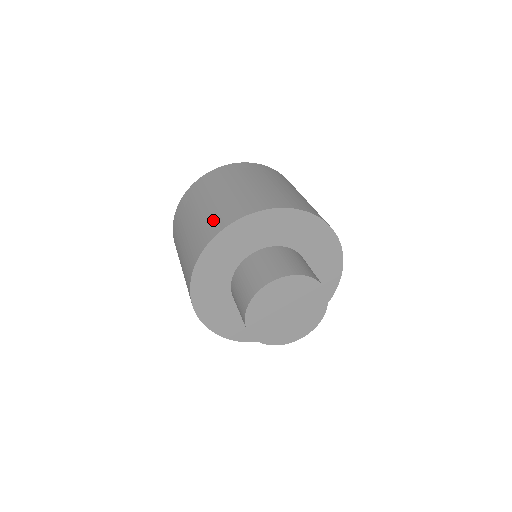
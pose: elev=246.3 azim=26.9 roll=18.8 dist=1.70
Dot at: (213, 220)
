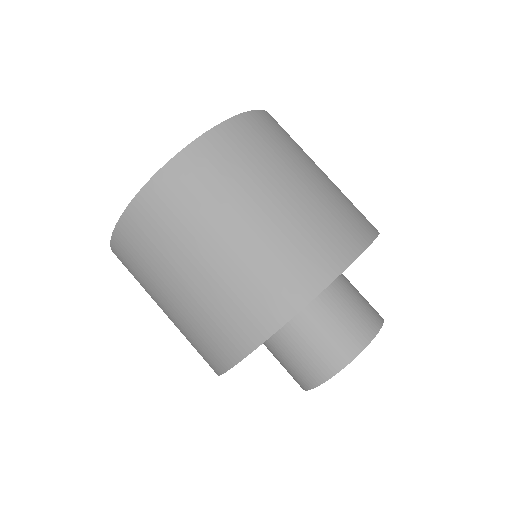
Dot at: (276, 277)
